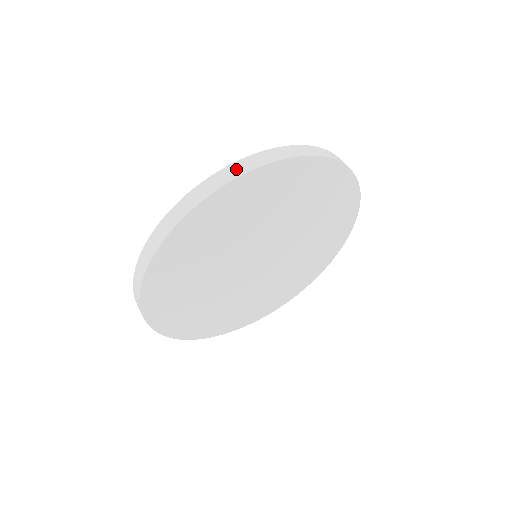
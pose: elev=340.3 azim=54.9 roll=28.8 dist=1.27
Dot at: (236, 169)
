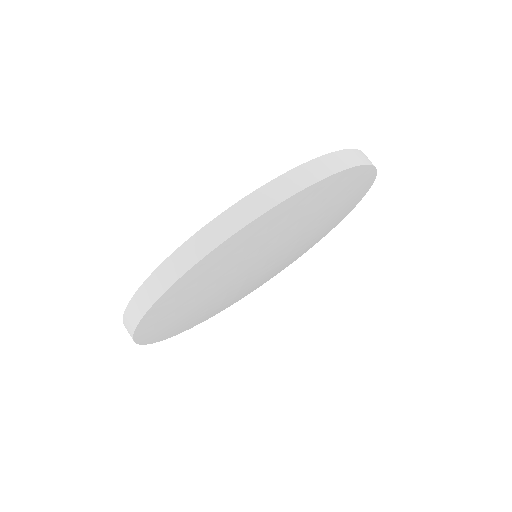
Dot at: (215, 232)
